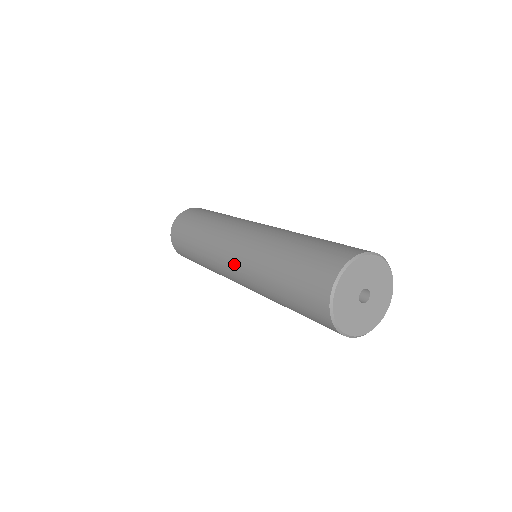
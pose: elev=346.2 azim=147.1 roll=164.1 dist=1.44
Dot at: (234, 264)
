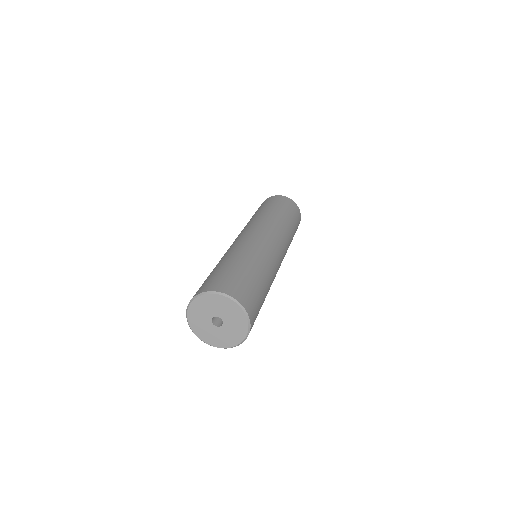
Dot at: occluded
